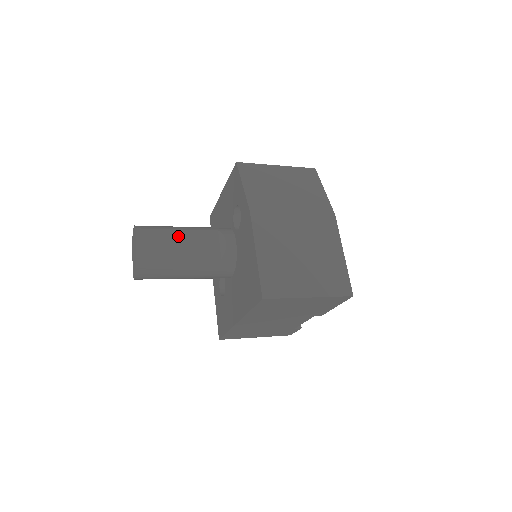
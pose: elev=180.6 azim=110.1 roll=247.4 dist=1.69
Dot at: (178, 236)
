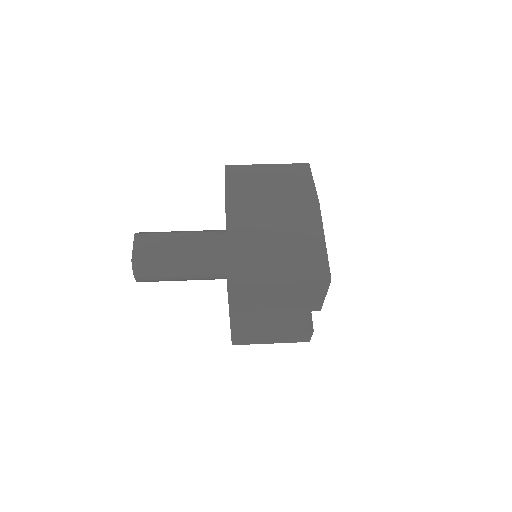
Dot at: (172, 238)
